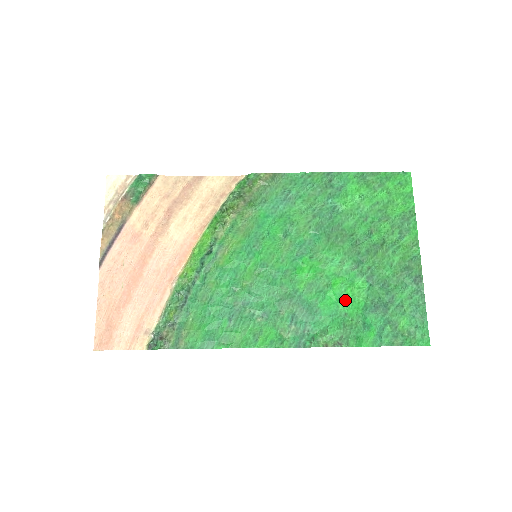
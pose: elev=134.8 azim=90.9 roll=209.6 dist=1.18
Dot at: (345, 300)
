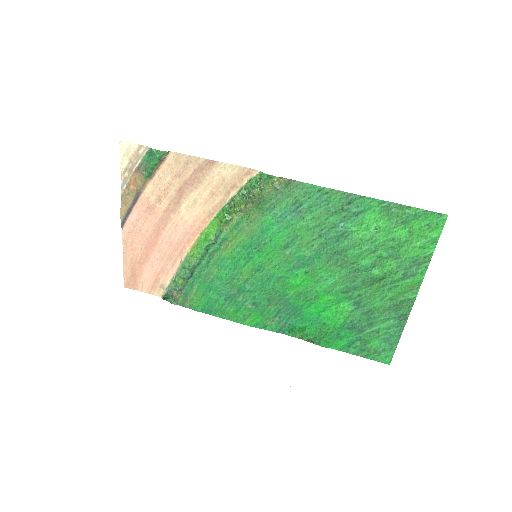
Dot at: (327, 313)
